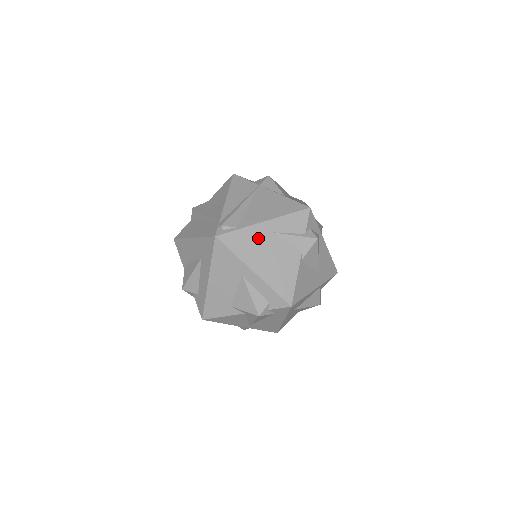
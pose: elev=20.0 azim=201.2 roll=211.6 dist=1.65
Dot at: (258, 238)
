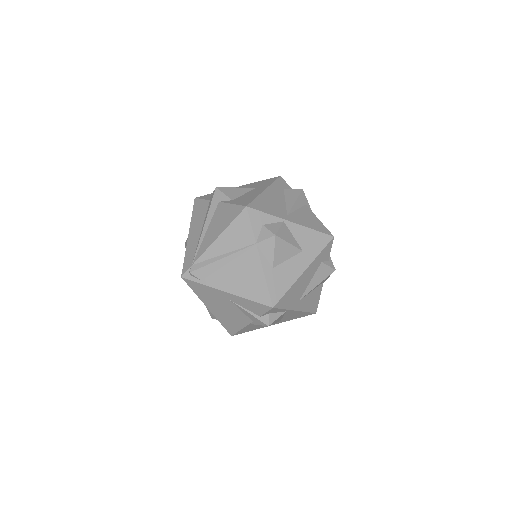
Dot at: (217, 296)
